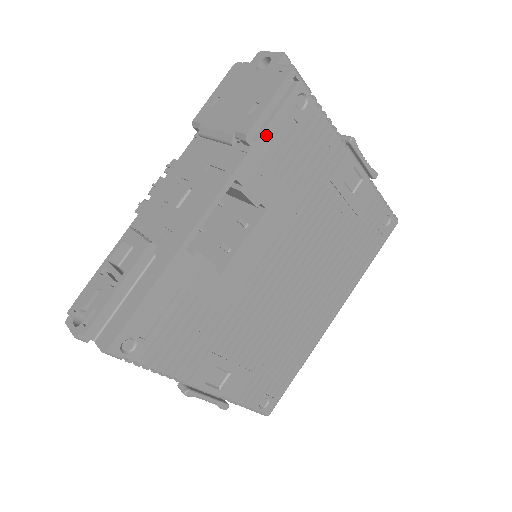
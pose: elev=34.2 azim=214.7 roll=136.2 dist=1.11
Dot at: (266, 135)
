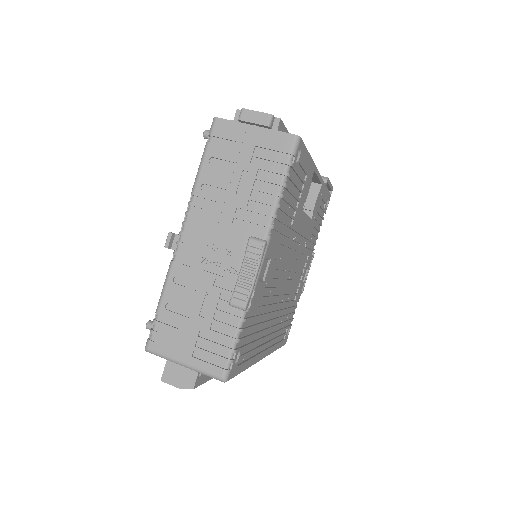
Dot at: (326, 191)
